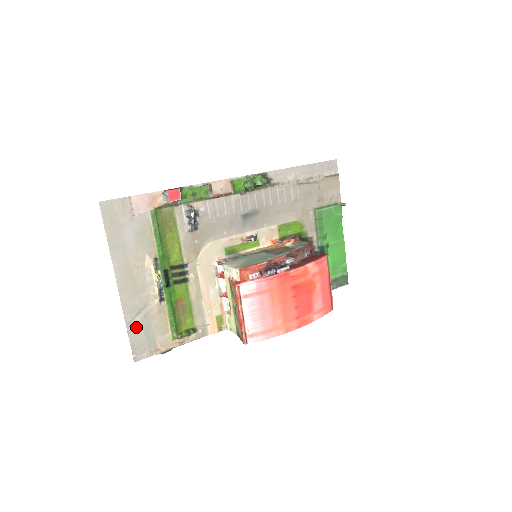
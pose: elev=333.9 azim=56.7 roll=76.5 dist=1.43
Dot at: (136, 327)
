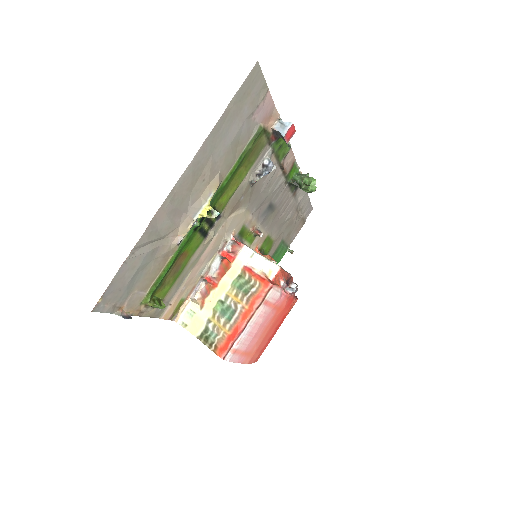
Dot at: (136, 259)
